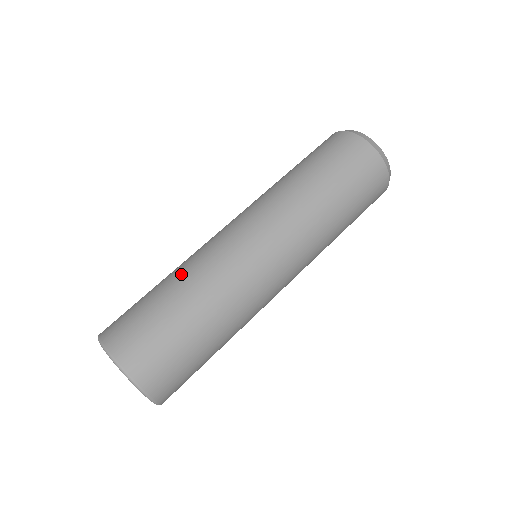
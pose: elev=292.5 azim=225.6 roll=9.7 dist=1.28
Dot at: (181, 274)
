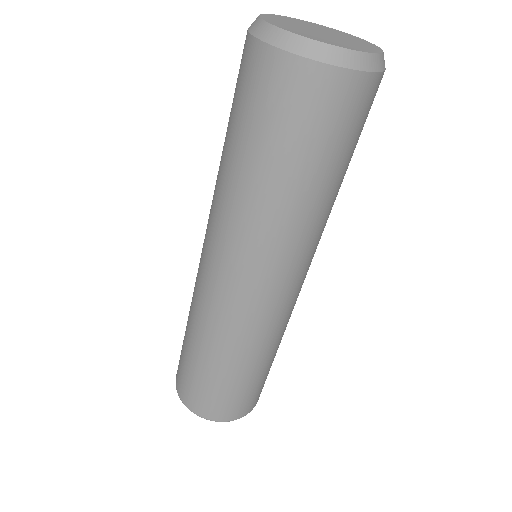
Dot at: (190, 325)
